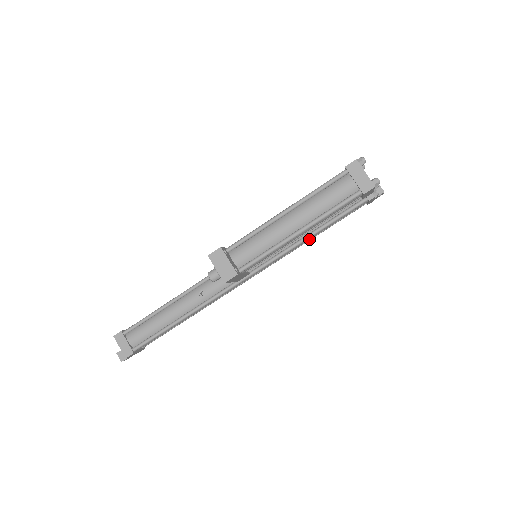
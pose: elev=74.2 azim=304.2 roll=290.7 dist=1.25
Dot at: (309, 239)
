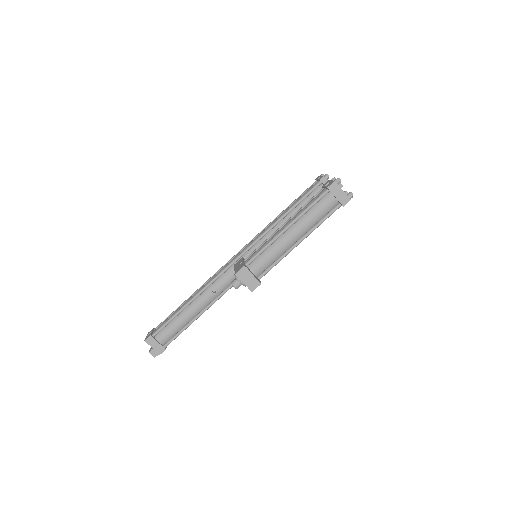
Dot at: occluded
